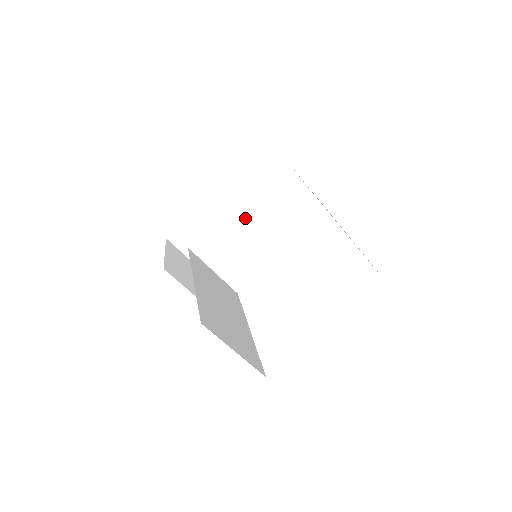
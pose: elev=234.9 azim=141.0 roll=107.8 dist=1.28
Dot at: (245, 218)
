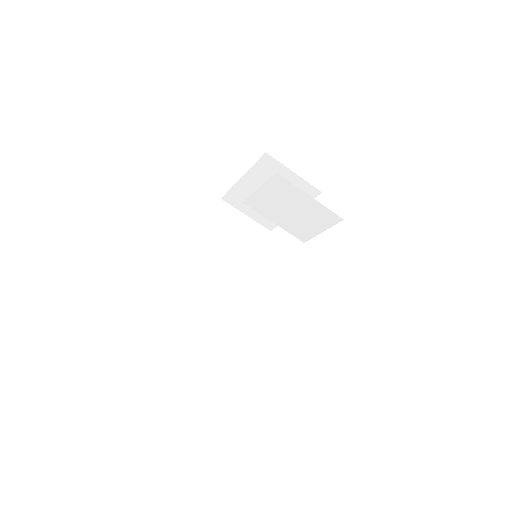
Dot at: occluded
